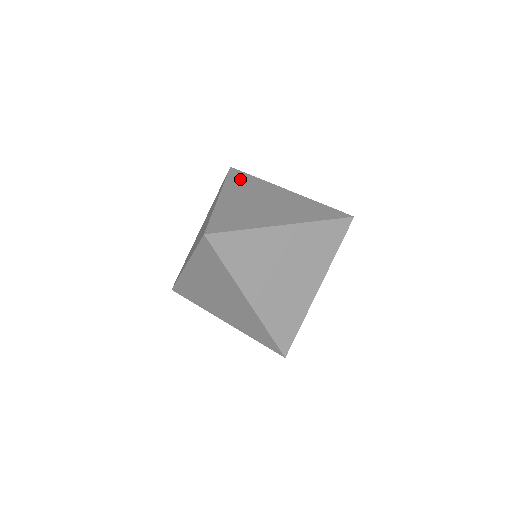
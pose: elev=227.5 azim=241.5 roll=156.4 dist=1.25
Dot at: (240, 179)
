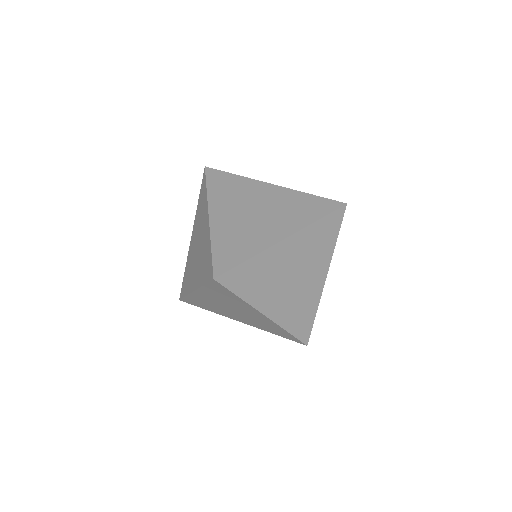
Dot at: (221, 183)
